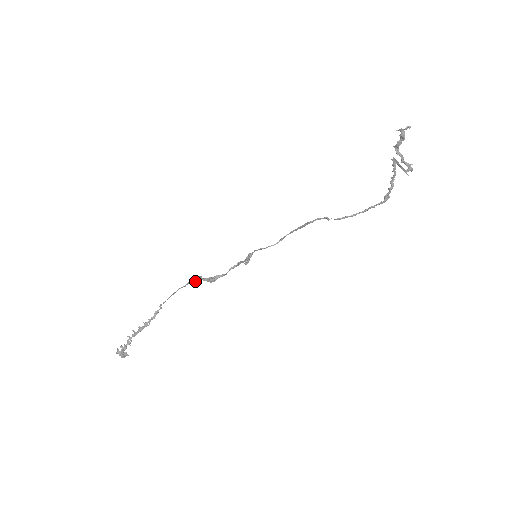
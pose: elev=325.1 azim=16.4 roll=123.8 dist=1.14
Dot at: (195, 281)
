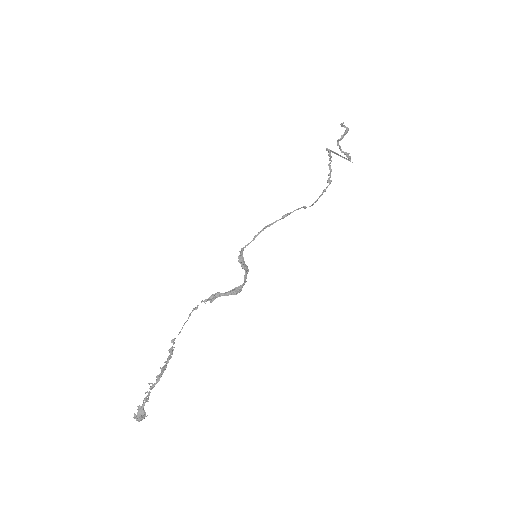
Dot at: (214, 299)
